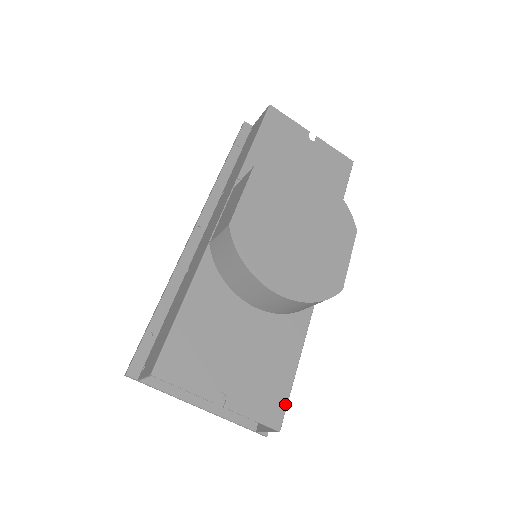
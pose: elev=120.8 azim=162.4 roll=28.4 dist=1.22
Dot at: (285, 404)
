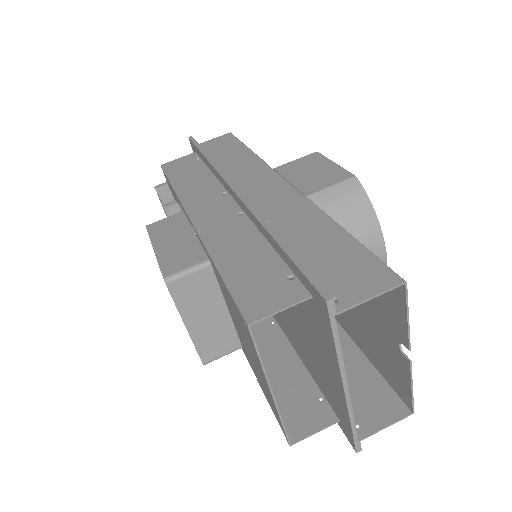
Dot at: (394, 387)
